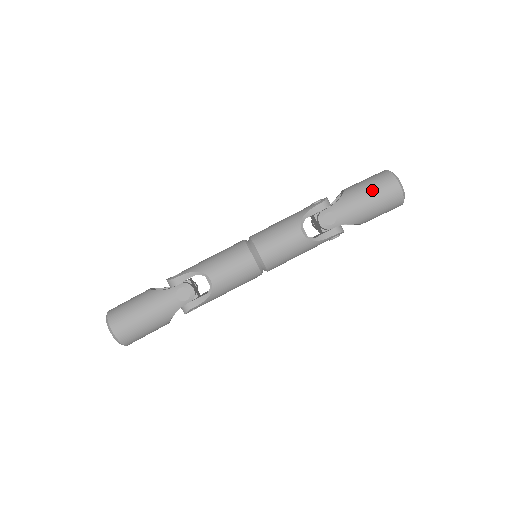
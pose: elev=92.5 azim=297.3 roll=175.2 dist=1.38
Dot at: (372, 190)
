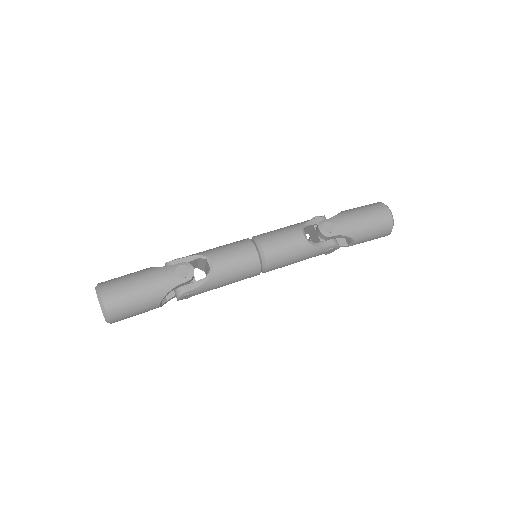
Dot at: (366, 211)
